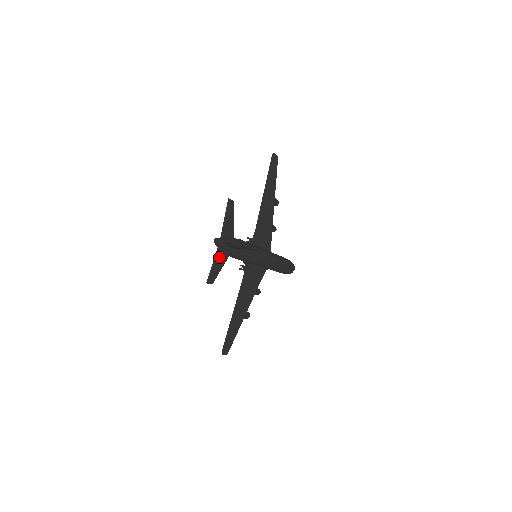
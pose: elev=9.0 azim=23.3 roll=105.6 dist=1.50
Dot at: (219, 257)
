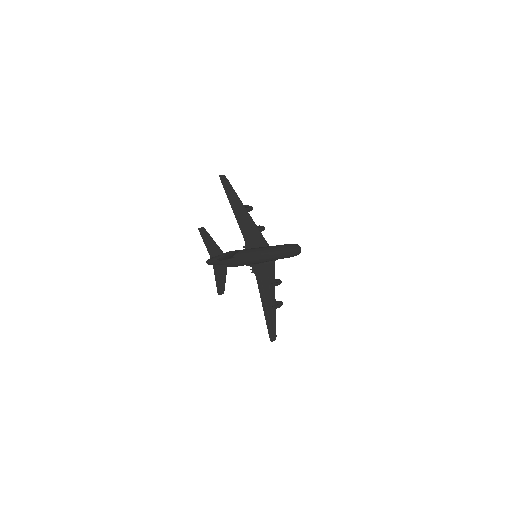
Dot at: (218, 272)
